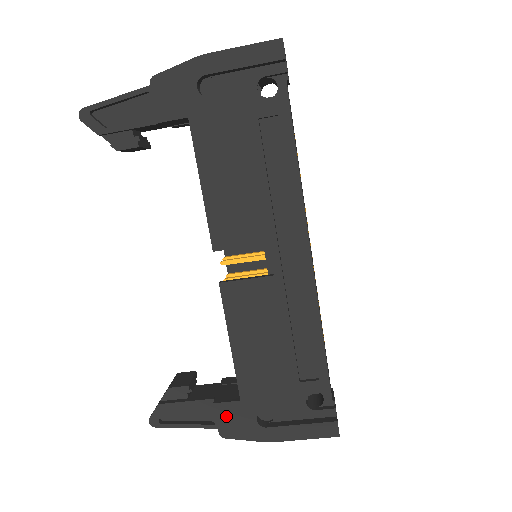
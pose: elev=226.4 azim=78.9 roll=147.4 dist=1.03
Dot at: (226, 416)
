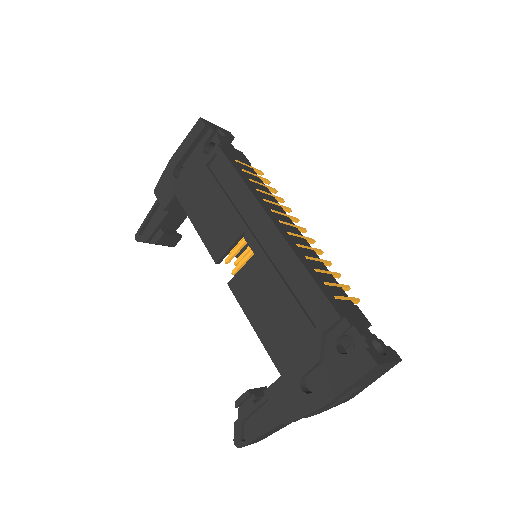
Dot at: (277, 399)
